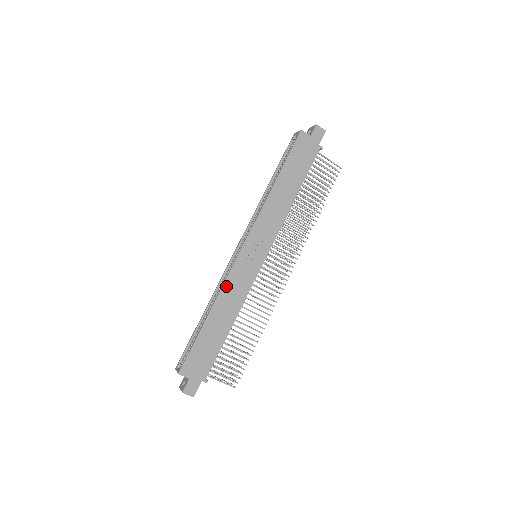
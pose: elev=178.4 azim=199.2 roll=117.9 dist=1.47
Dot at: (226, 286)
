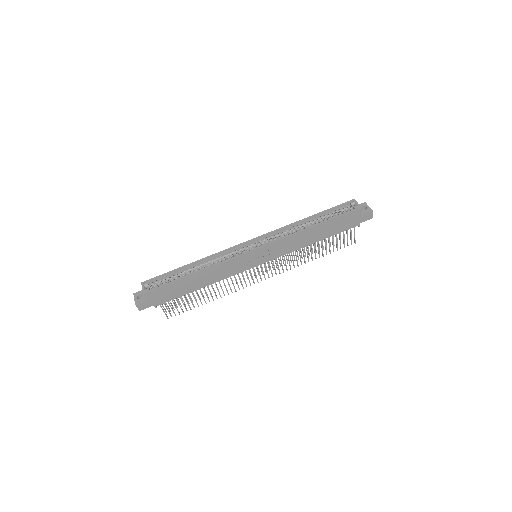
Dot at: (222, 265)
